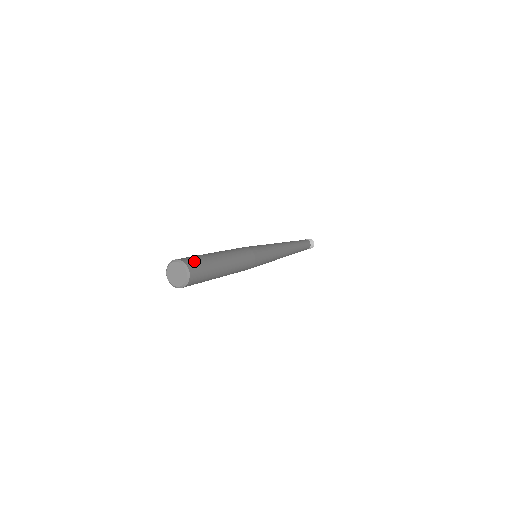
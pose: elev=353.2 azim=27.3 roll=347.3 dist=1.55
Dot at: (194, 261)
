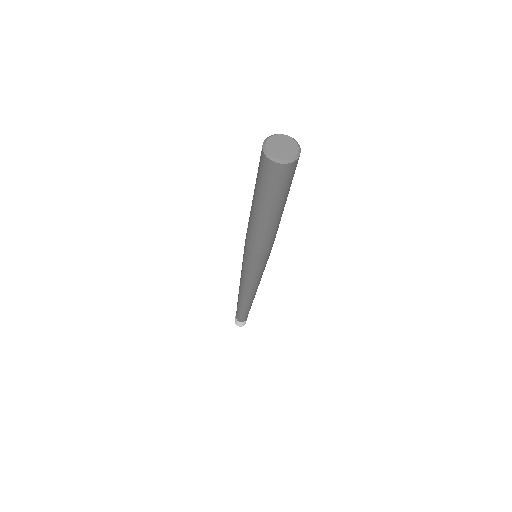
Dot at: occluded
